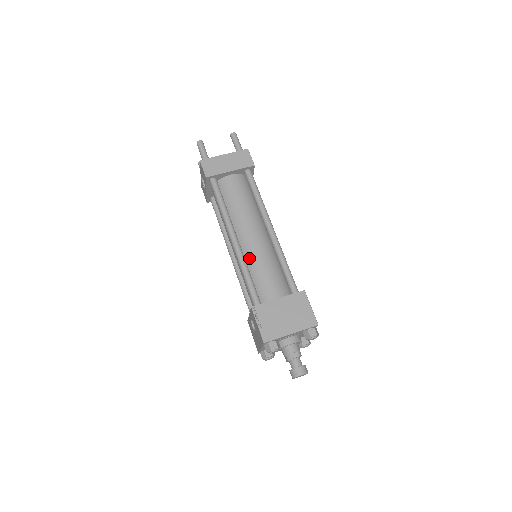
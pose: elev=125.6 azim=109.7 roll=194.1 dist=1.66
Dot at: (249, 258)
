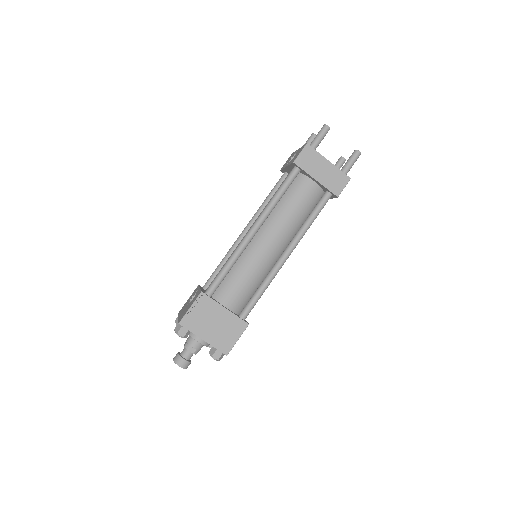
Dot at: (246, 256)
